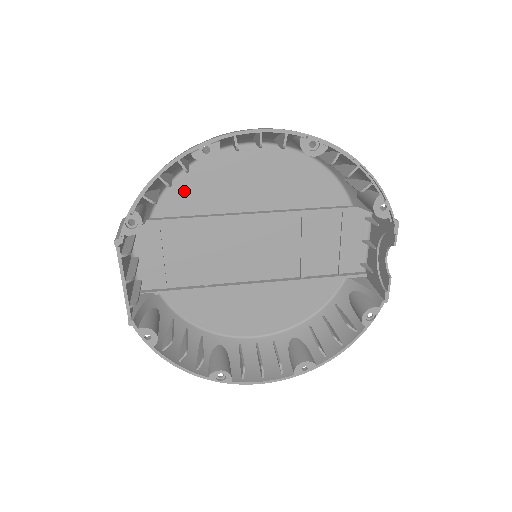
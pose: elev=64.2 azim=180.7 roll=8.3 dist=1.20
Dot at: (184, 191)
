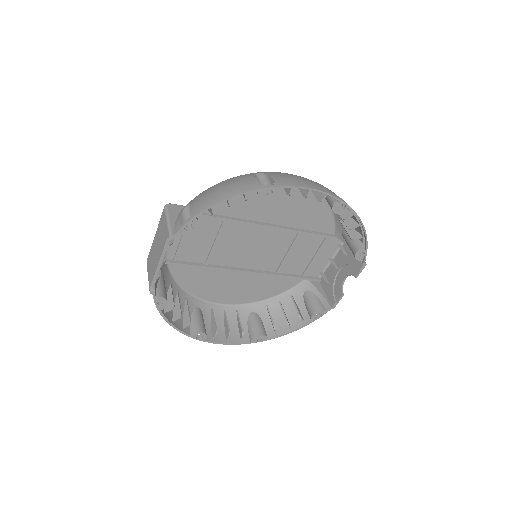
Dot at: occluded
